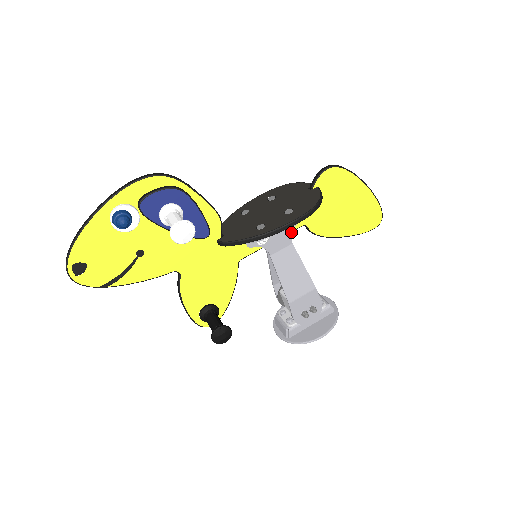
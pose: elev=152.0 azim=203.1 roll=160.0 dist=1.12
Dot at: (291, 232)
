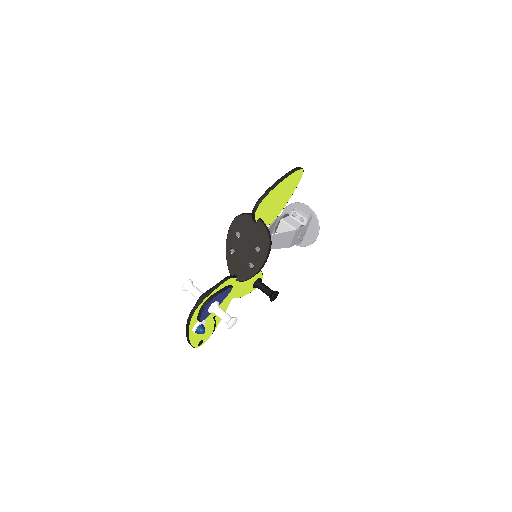
Dot at: occluded
